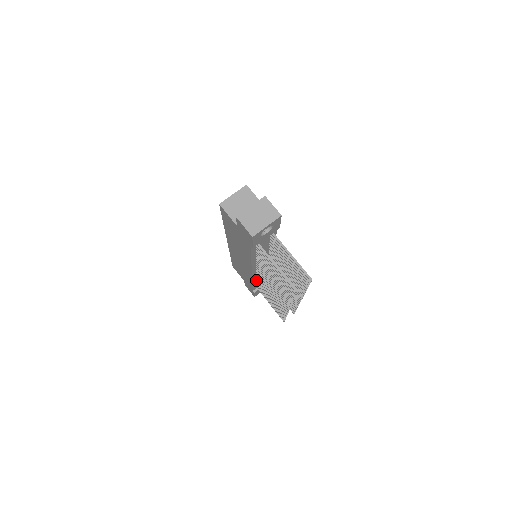
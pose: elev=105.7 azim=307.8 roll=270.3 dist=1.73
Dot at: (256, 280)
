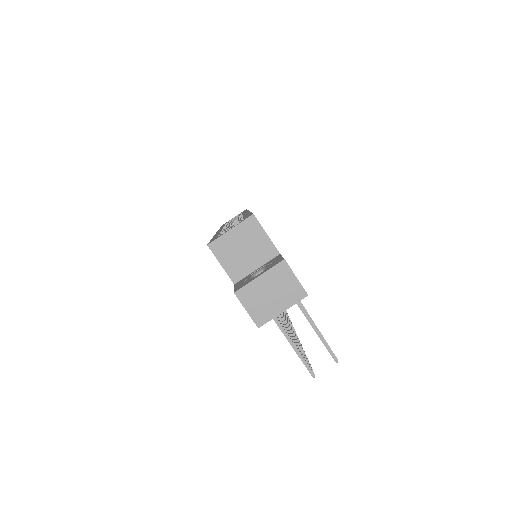
Dot at: occluded
